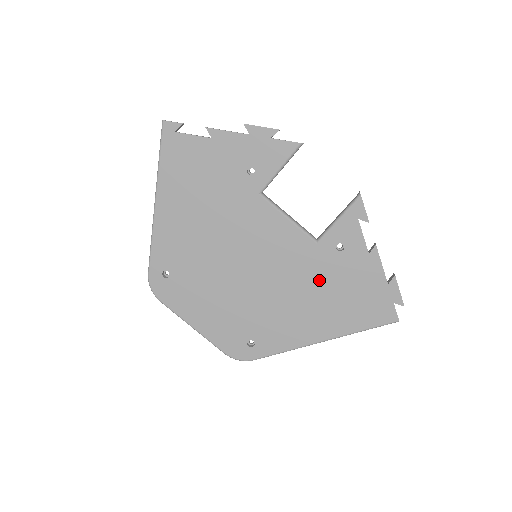
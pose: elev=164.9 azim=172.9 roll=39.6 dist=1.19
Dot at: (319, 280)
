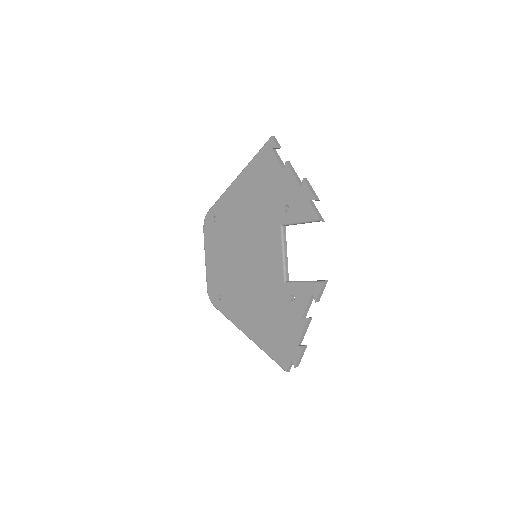
Dot at: (270, 303)
